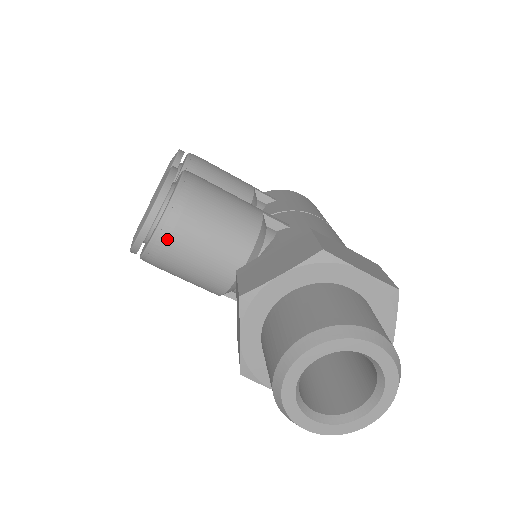
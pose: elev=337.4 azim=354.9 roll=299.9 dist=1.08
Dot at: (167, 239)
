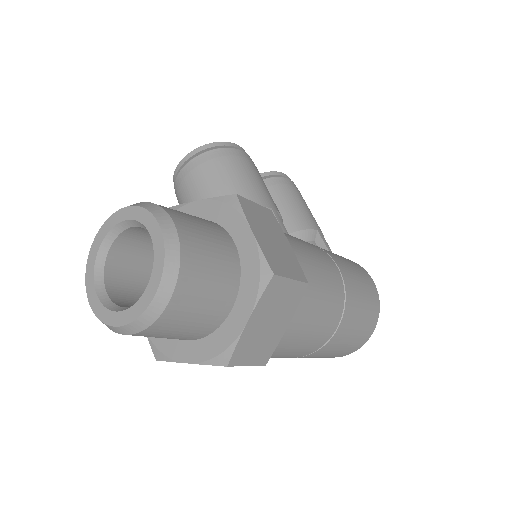
Dot at: (187, 174)
